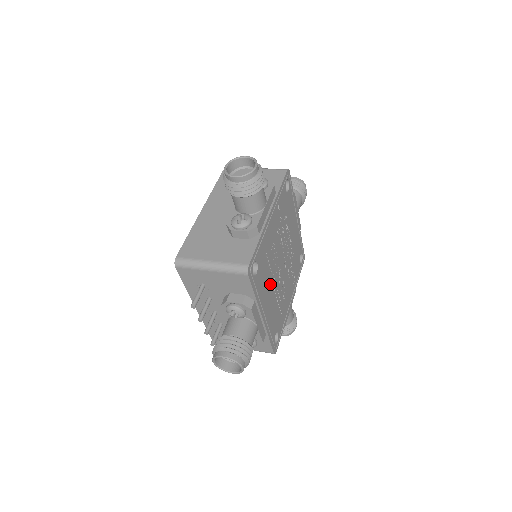
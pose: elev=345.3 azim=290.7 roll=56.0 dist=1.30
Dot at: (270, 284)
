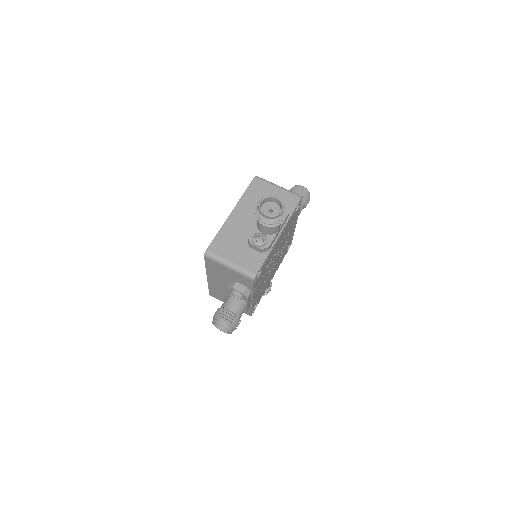
Dot at: (270, 276)
